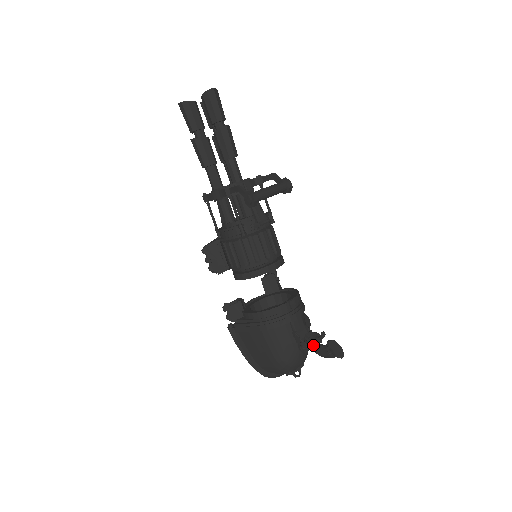
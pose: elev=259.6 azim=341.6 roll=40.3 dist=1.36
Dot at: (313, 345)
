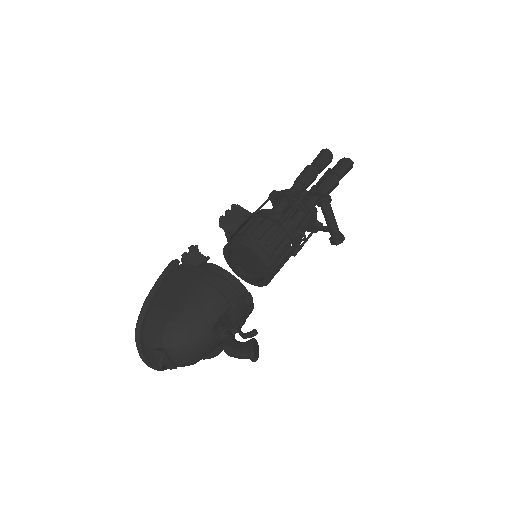
Dot at: (231, 335)
